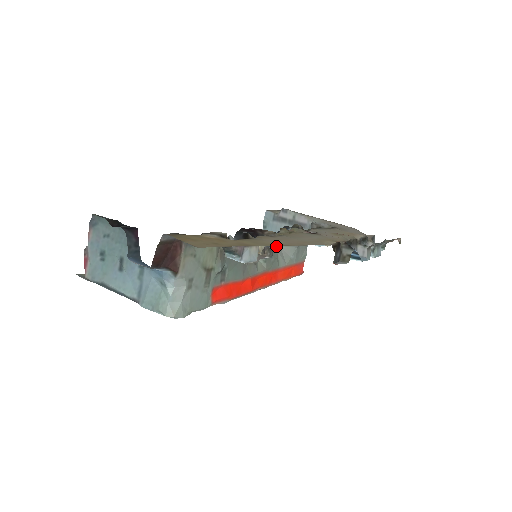
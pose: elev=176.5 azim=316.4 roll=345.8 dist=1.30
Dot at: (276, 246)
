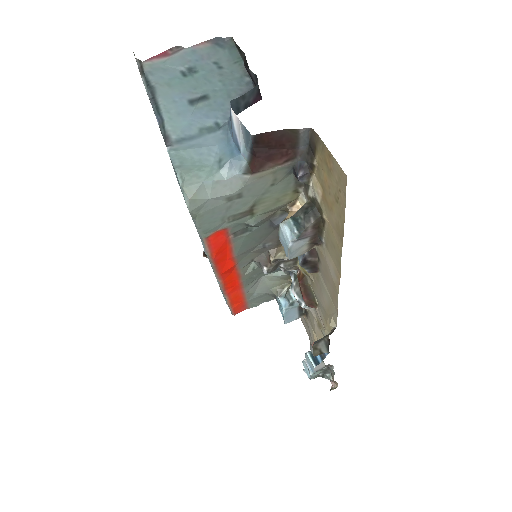
Dot at: occluded
